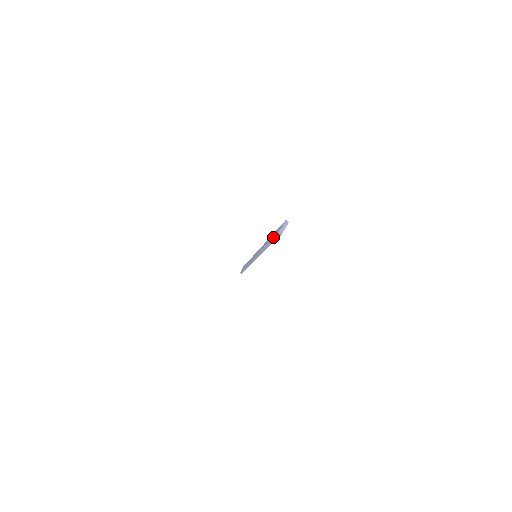
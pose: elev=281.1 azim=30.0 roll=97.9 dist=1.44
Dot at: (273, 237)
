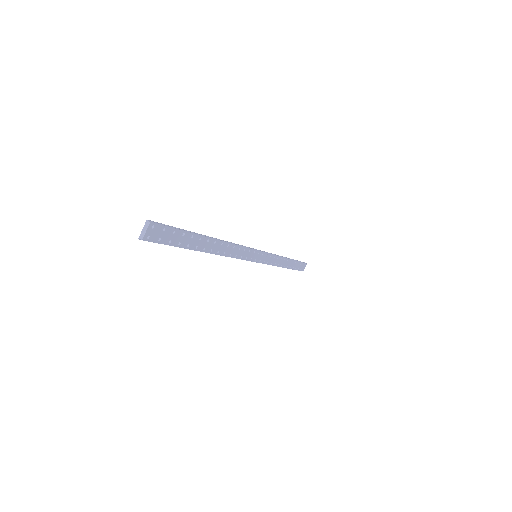
Dot at: (165, 242)
